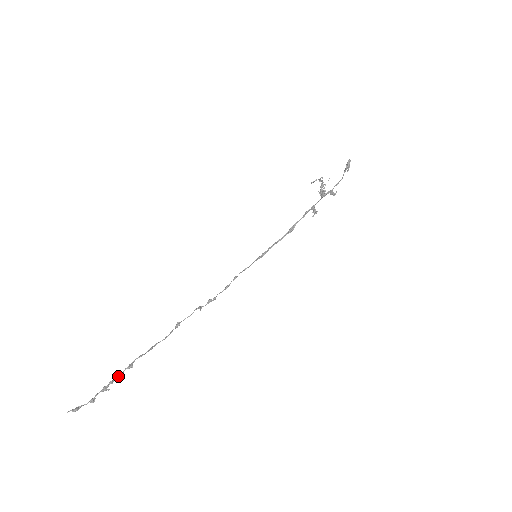
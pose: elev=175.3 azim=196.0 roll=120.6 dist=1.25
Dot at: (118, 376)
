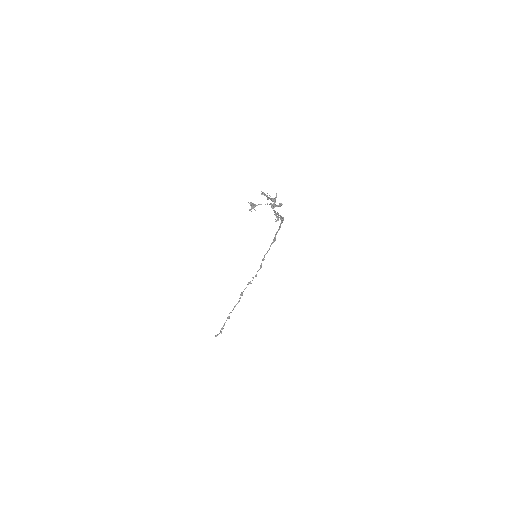
Dot at: occluded
